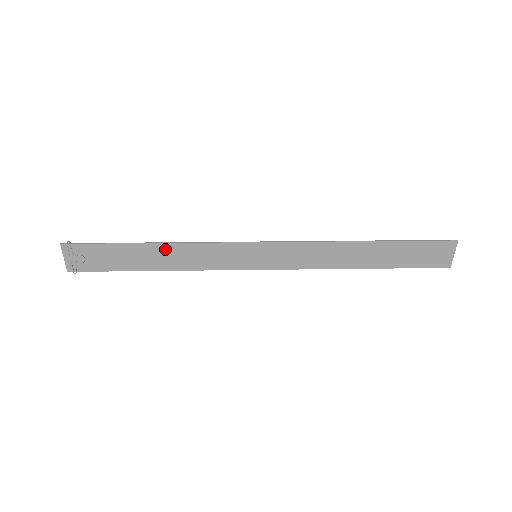
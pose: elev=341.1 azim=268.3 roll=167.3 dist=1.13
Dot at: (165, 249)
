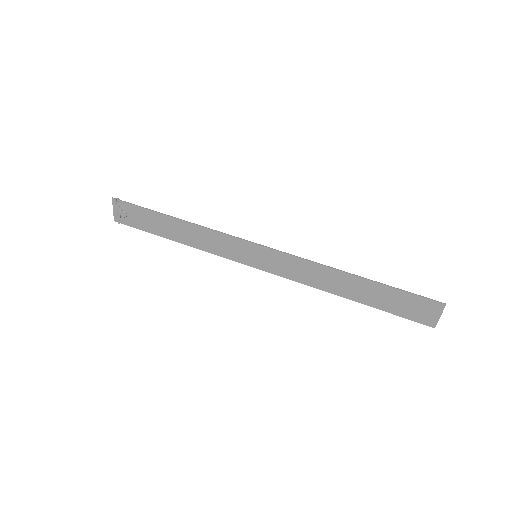
Dot at: (185, 226)
